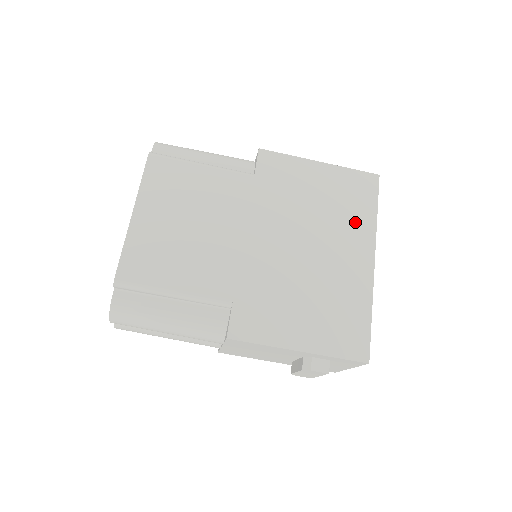
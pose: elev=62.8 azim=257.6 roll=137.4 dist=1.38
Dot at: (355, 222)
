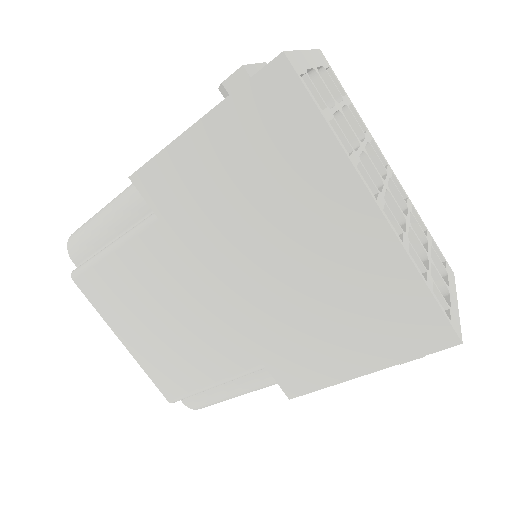
Dot at: (309, 172)
